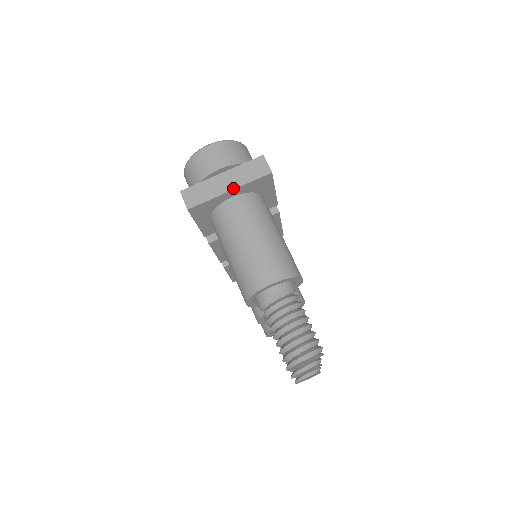
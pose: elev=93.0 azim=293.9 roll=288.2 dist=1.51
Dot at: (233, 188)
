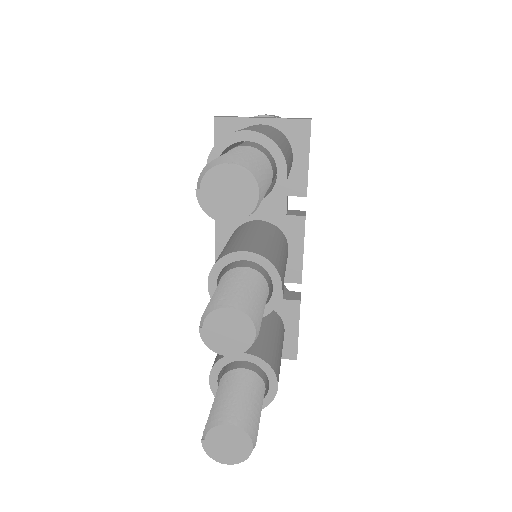
Dot at: (267, 118)
